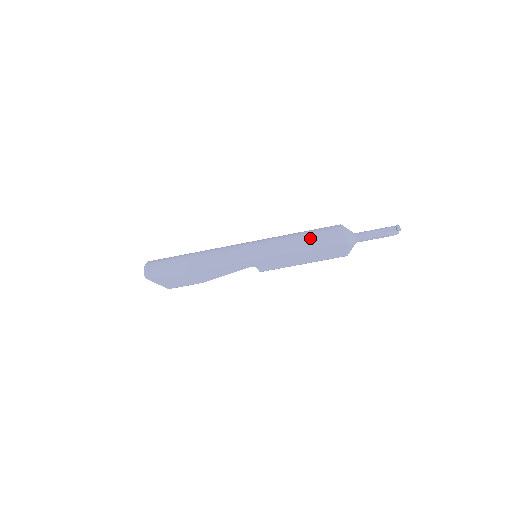
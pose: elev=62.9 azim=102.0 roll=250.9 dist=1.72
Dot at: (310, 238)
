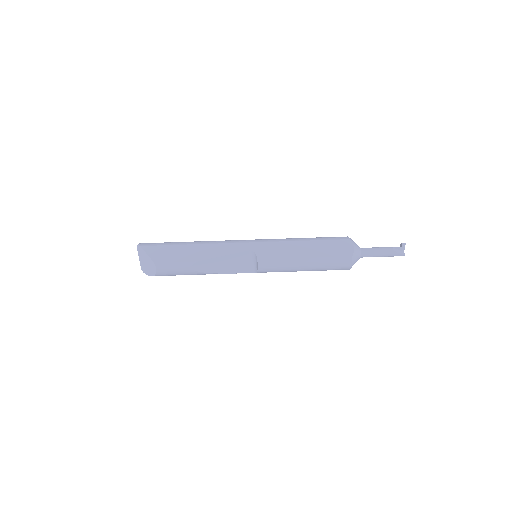
Dot at: occluded
